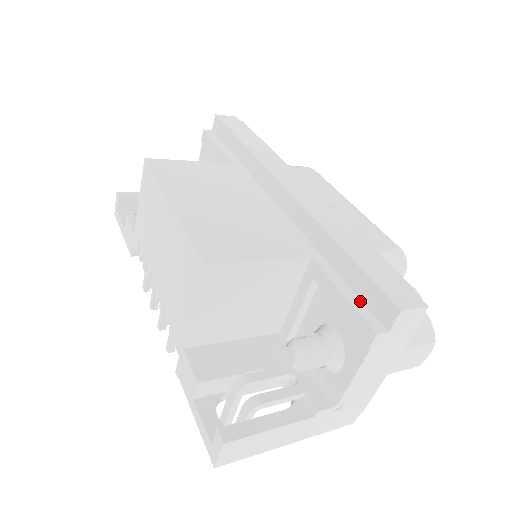
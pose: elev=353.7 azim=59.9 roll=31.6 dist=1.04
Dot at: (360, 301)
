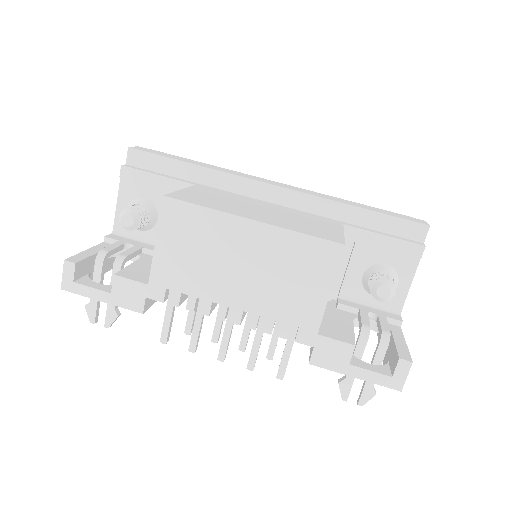
Dot at: (394, 236)
